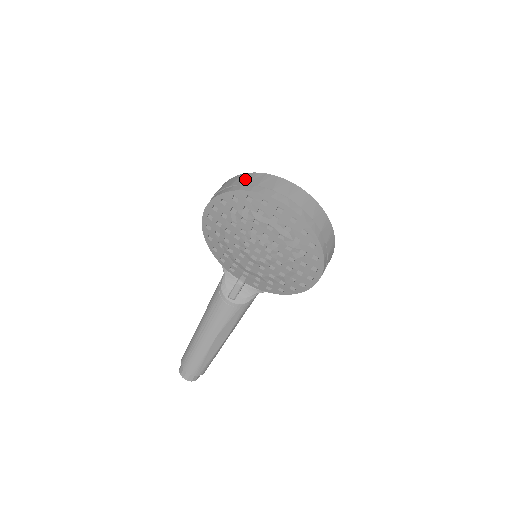
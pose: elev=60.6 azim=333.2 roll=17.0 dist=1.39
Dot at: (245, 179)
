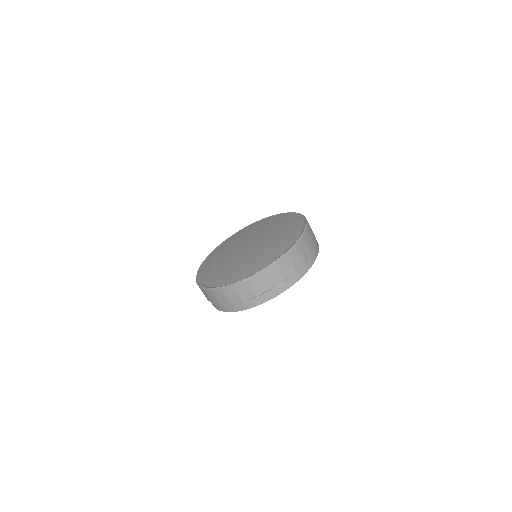
Dot at: (225, 299)
